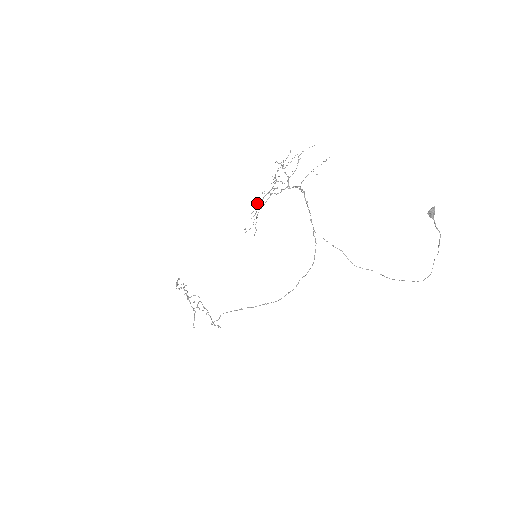
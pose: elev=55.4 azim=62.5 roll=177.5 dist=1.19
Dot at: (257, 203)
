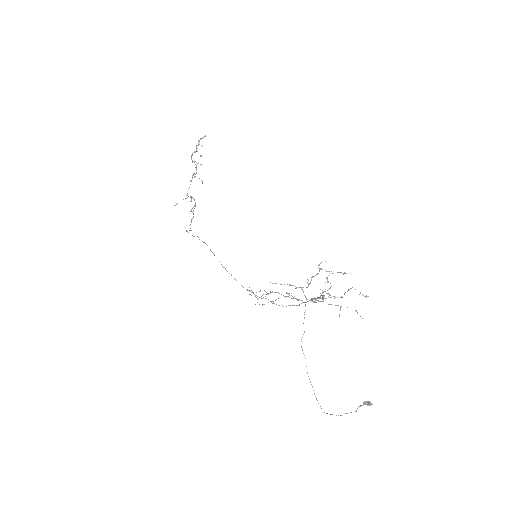
Dot at: occluded
